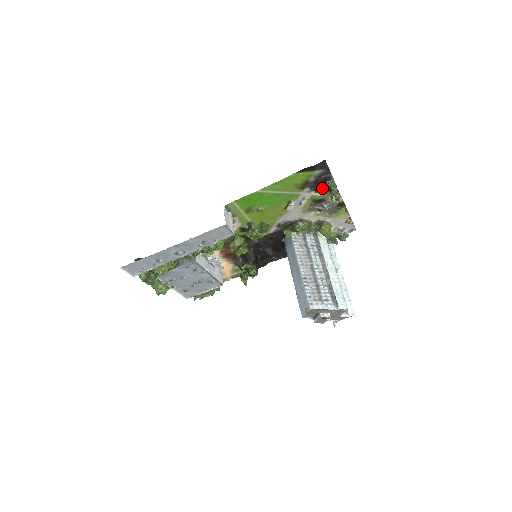
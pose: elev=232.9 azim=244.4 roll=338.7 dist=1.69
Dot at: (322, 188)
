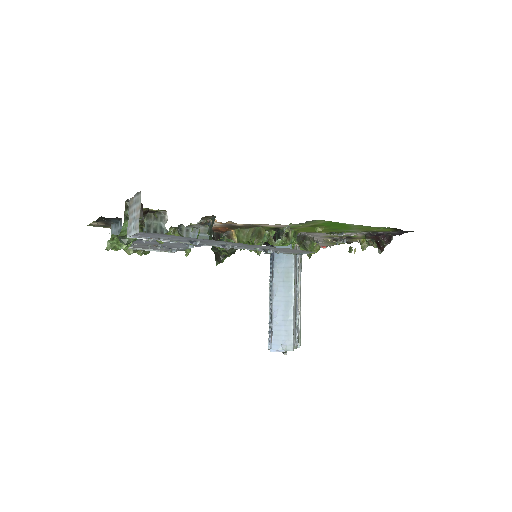
Dot at: occluded
